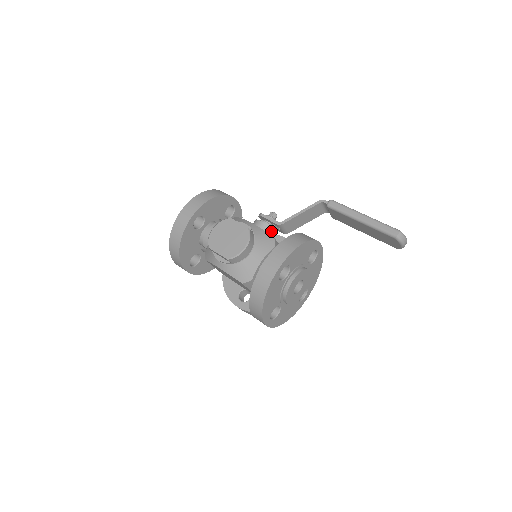
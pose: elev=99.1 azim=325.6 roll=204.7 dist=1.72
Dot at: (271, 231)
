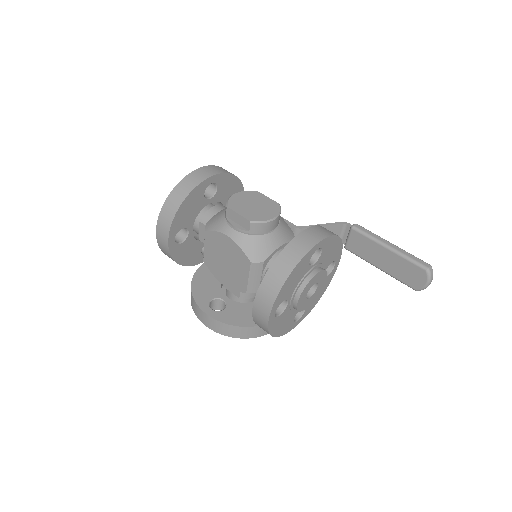
Dot at: occluded
